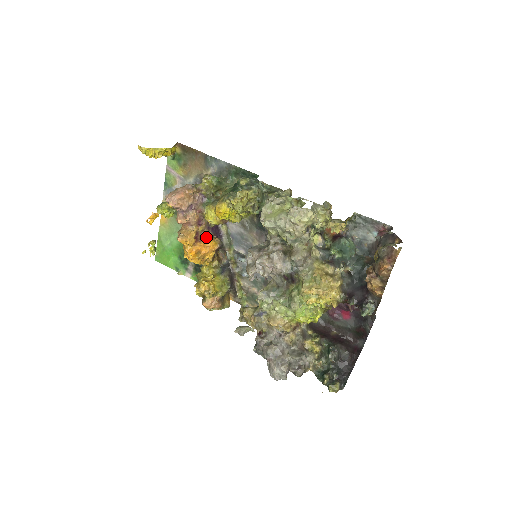
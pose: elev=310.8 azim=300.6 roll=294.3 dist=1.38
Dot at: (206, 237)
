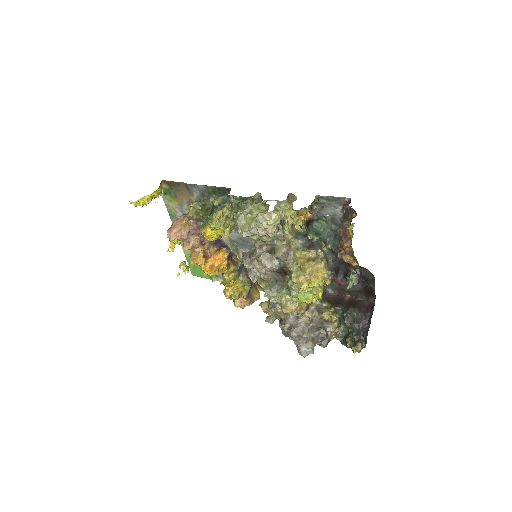
Dot at: (213, 252)
